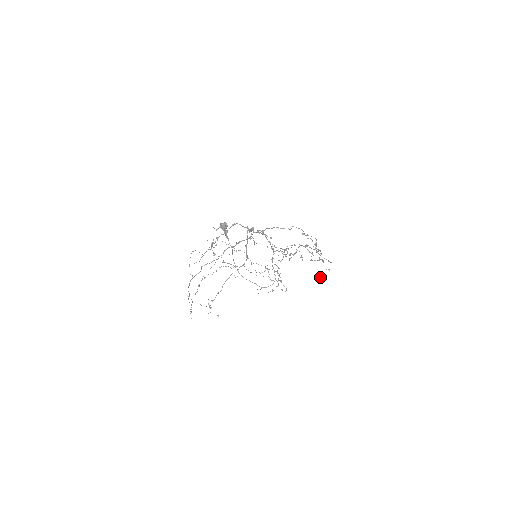
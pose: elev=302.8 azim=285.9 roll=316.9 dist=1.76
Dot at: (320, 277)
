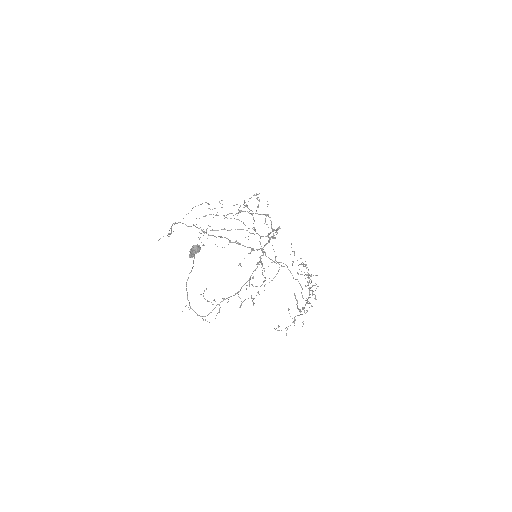
Dot at: occluded
